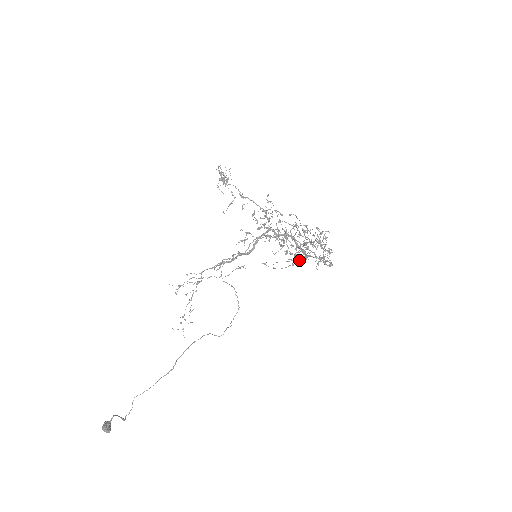
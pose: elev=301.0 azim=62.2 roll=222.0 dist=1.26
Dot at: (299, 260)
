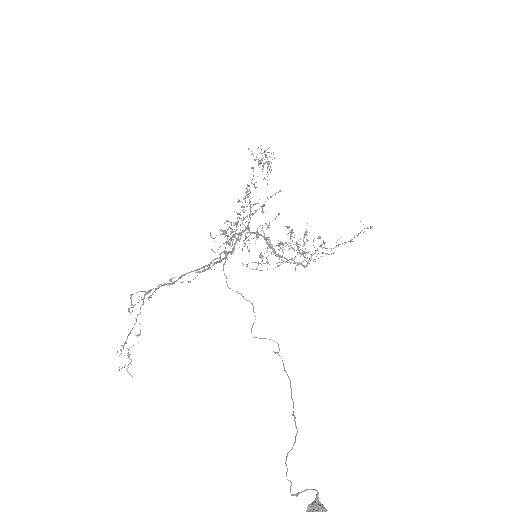
Dot at: occluded
